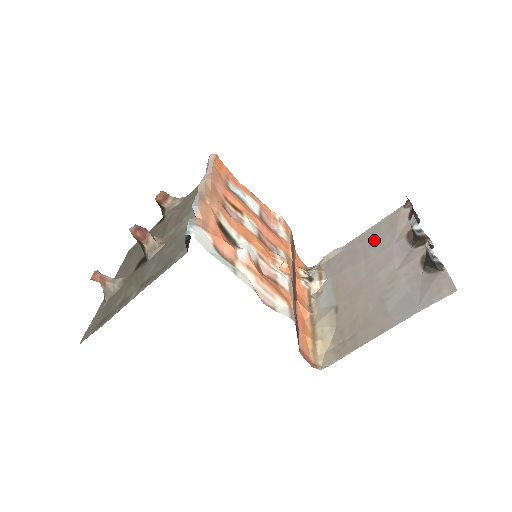
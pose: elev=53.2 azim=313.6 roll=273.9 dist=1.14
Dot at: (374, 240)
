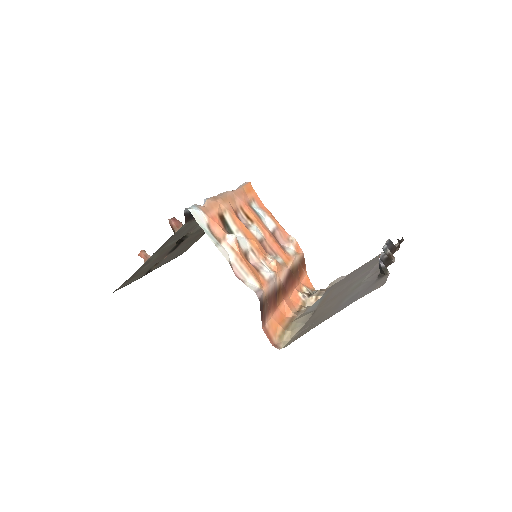
Dot at: (366, 267)
